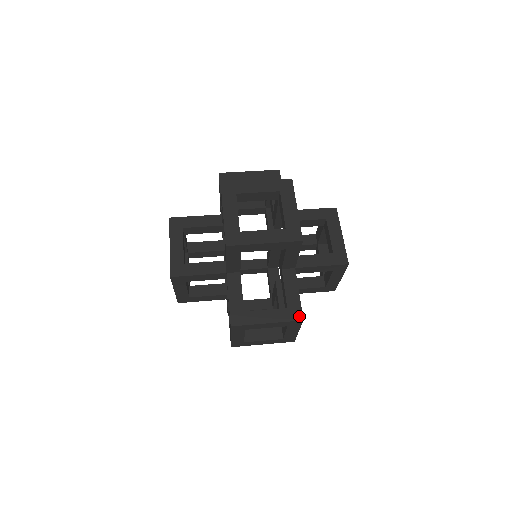
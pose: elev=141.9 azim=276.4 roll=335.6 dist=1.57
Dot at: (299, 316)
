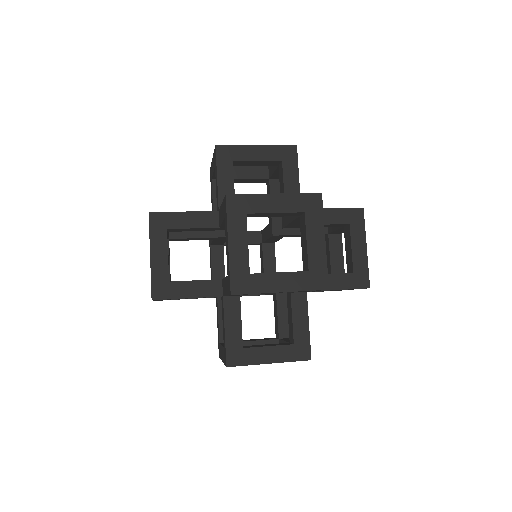
Dot at: (307, 355)
